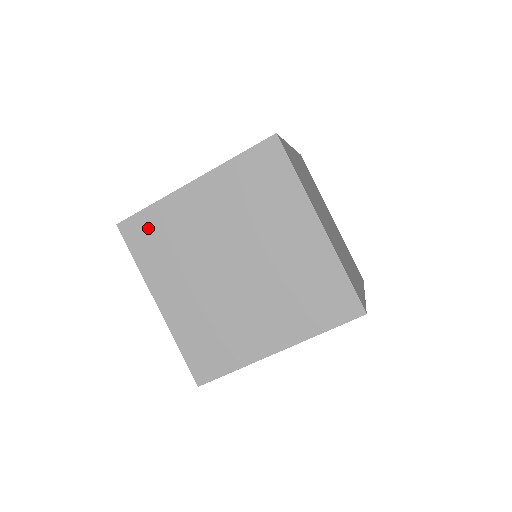
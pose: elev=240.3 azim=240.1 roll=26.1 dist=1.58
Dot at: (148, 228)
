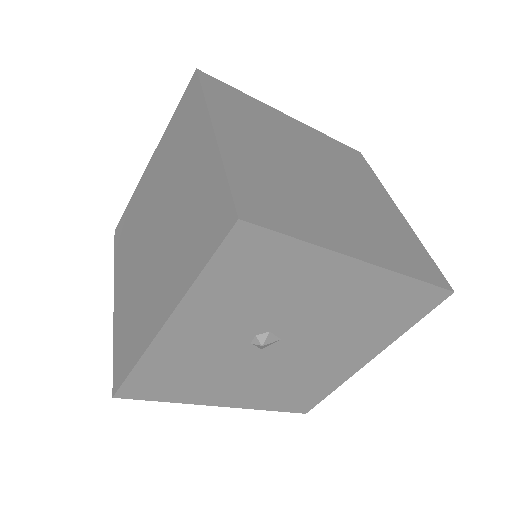
Dot at: (125, 222)
